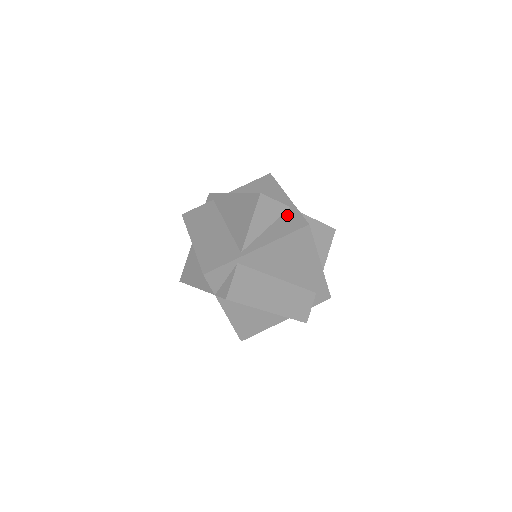
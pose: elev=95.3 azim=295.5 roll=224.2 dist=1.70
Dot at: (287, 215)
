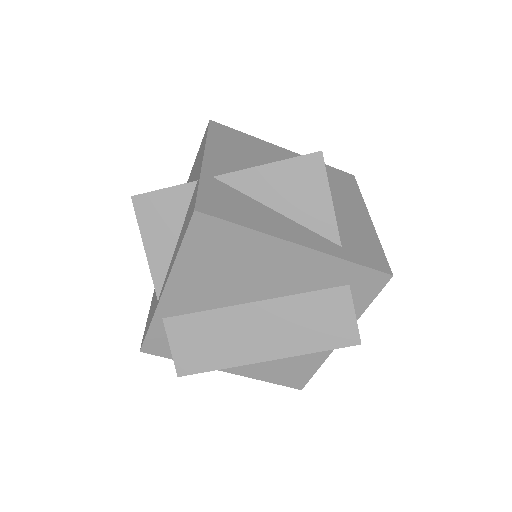
Dot at: (191, 201)
